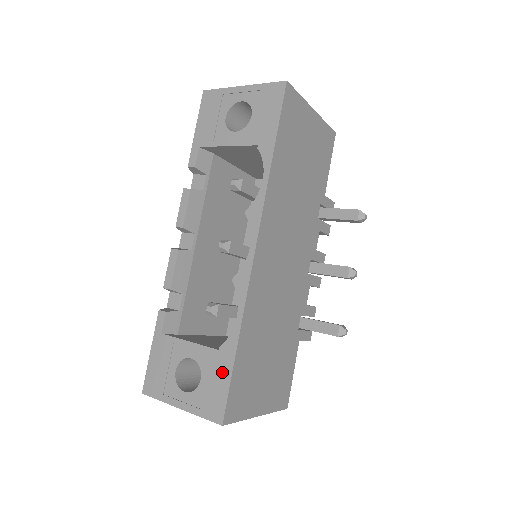
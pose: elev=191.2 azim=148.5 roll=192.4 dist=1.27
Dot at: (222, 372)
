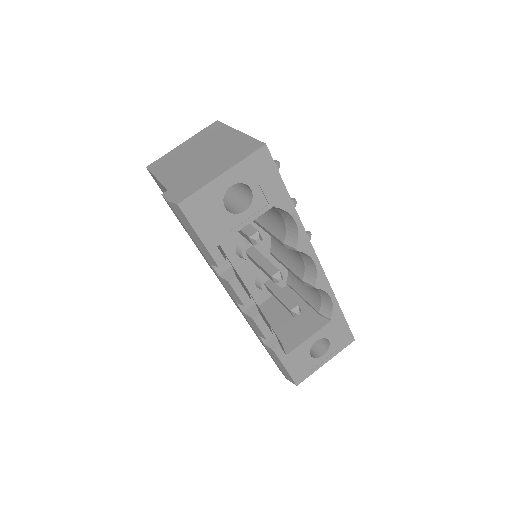
Dot at: (340, 325)
